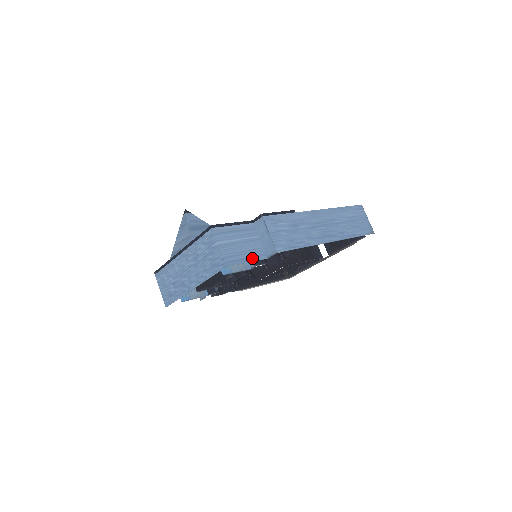
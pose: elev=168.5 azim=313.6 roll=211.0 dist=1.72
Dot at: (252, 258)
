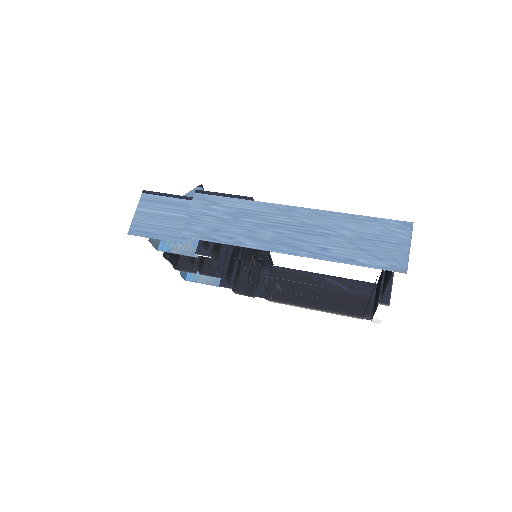
Dot at: (166, 236)
